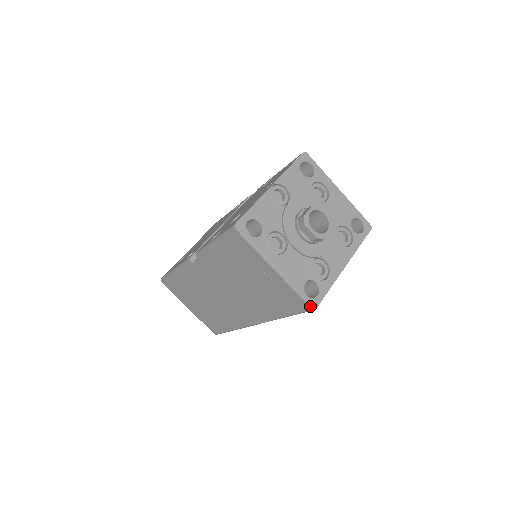
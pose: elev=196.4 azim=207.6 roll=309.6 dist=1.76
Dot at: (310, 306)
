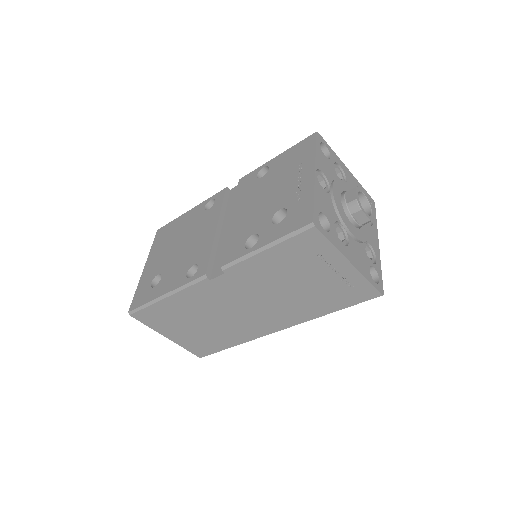
Dot at: (380, 292)
